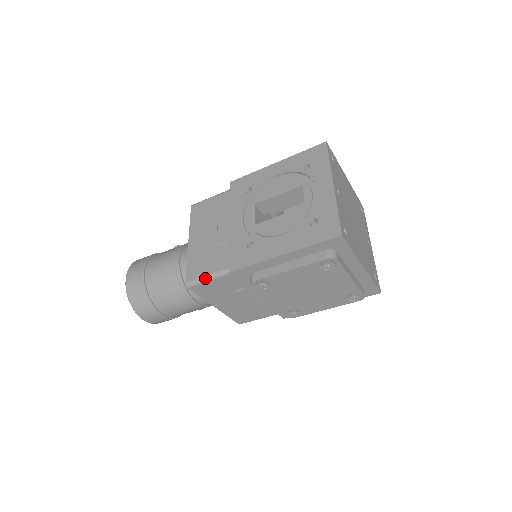
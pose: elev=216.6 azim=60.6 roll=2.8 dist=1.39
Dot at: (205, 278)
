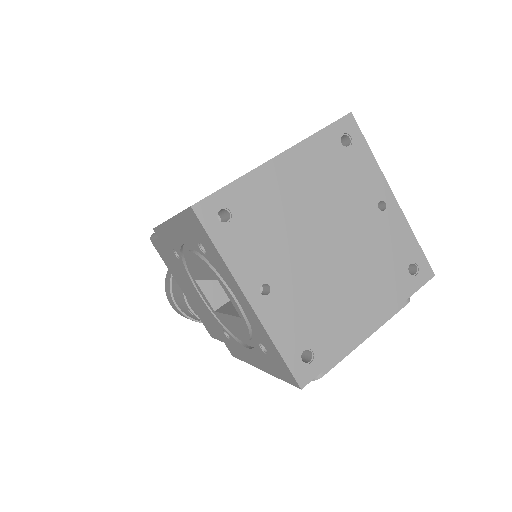
Dot at: occluded
